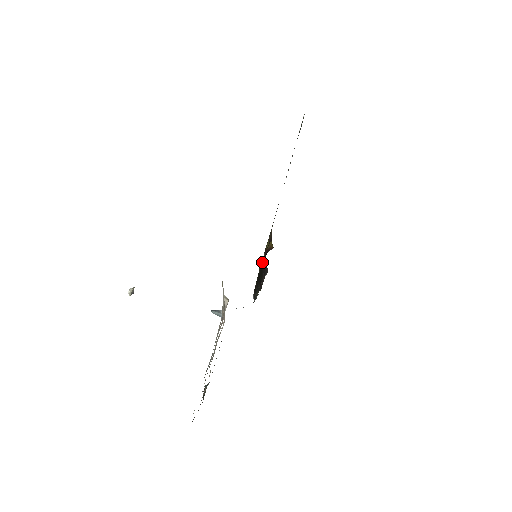
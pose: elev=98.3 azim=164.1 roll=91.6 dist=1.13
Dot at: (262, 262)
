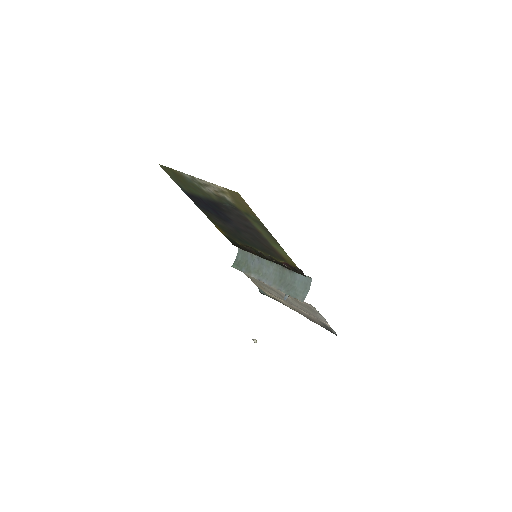
Dot at: occluded
